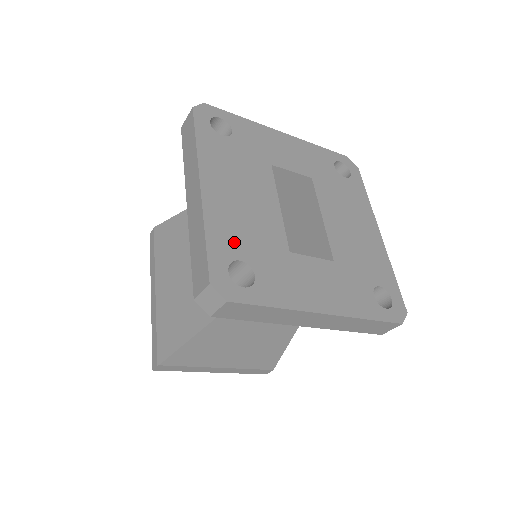
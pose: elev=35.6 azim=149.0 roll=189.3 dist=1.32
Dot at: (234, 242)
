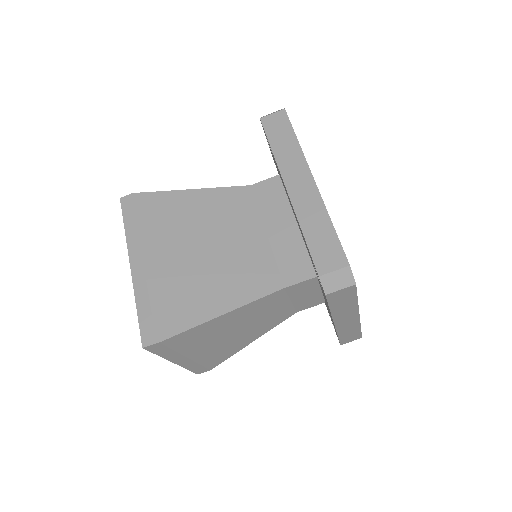
Dot at: occluded
